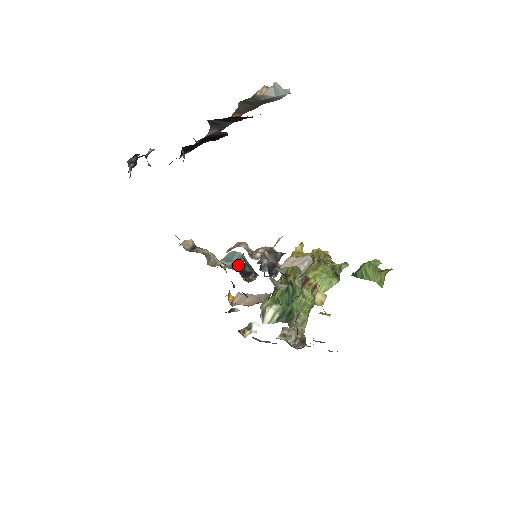
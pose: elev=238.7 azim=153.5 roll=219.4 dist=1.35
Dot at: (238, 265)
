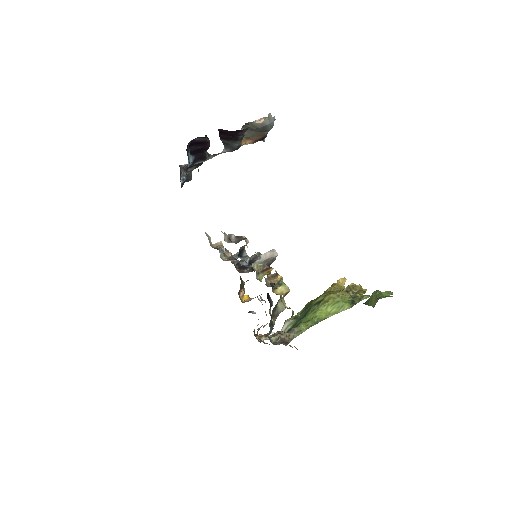
Dot at: (237, 258)
